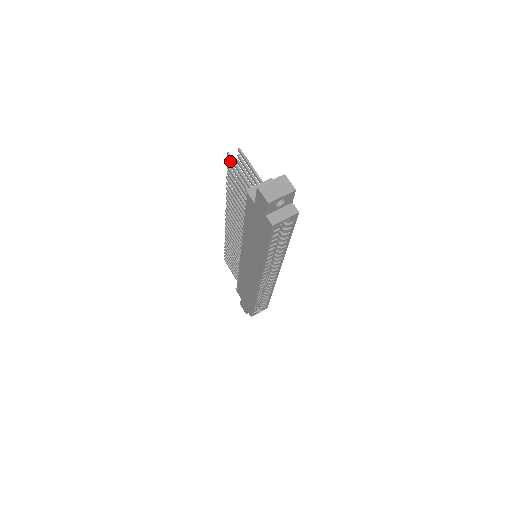
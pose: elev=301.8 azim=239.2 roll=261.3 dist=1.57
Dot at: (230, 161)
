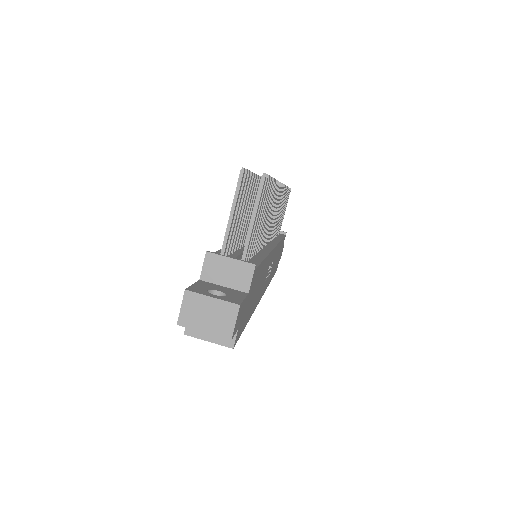
Dot at: (245, 176)
